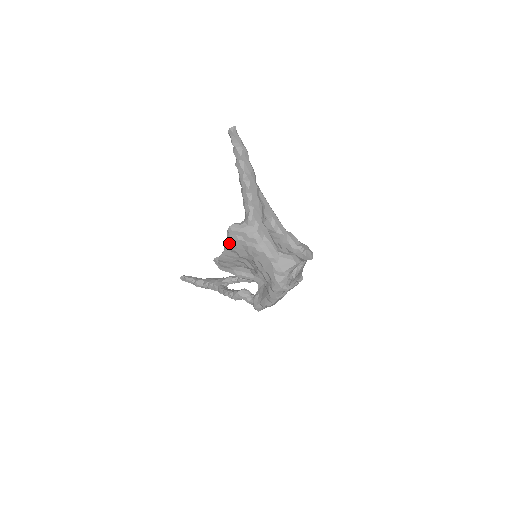
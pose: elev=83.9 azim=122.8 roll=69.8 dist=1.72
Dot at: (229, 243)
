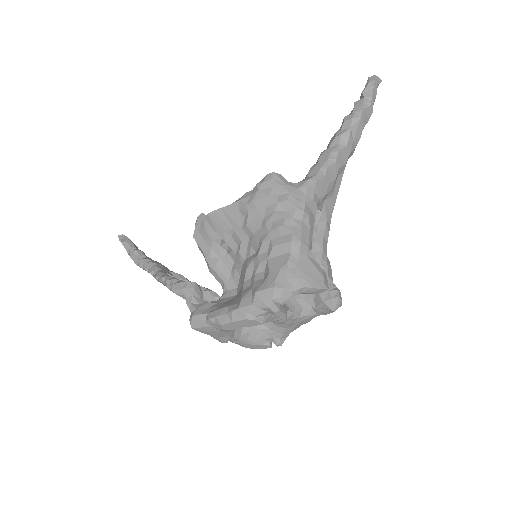
Dot at: (250, 195)
